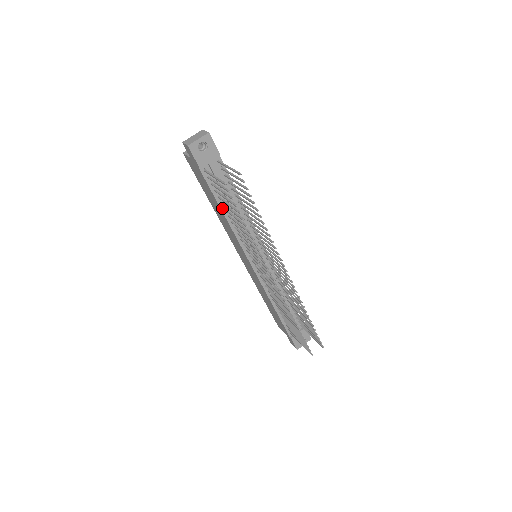
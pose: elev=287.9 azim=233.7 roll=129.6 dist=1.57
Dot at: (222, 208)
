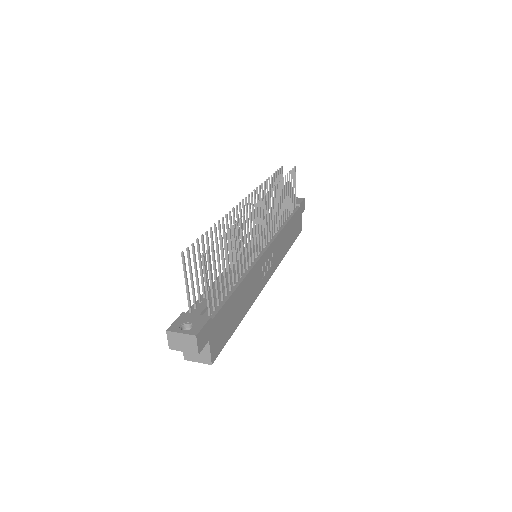
Dot at: occluded
